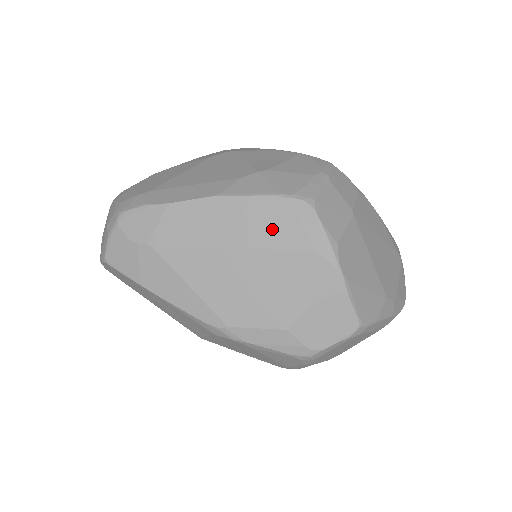
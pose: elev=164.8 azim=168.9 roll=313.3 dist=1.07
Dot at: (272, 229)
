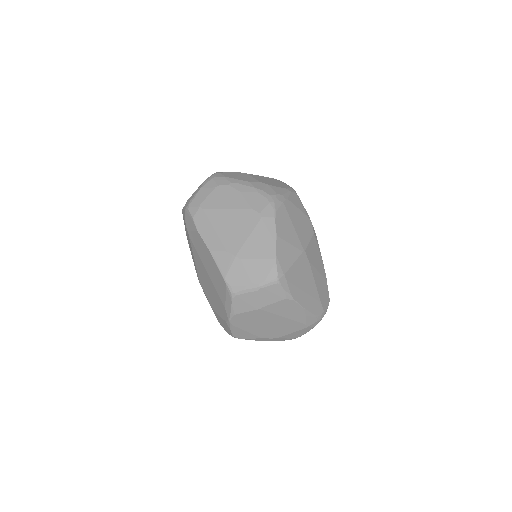
Dot at: (218, 284)
